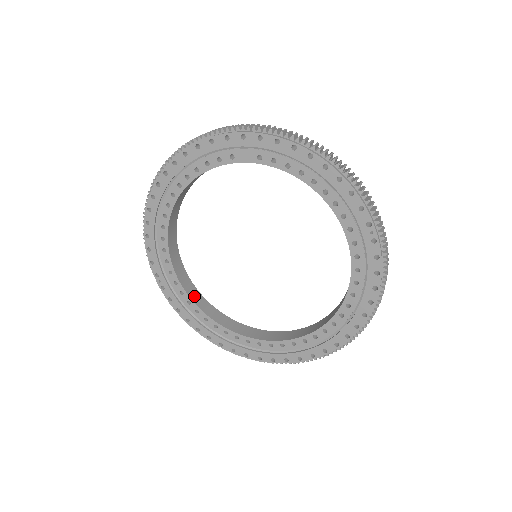
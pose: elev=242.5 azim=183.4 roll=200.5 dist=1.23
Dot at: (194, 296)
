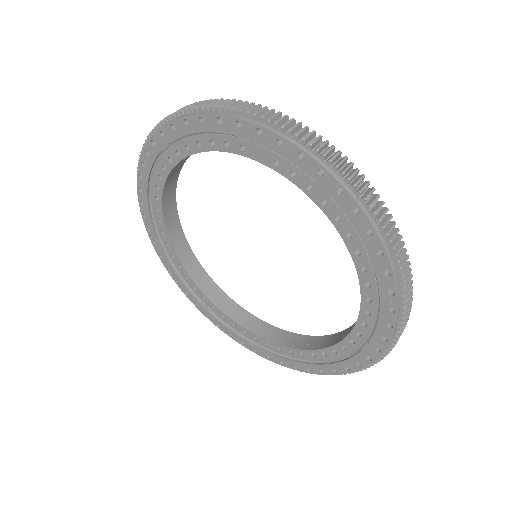
Dot at: (187, 261)
